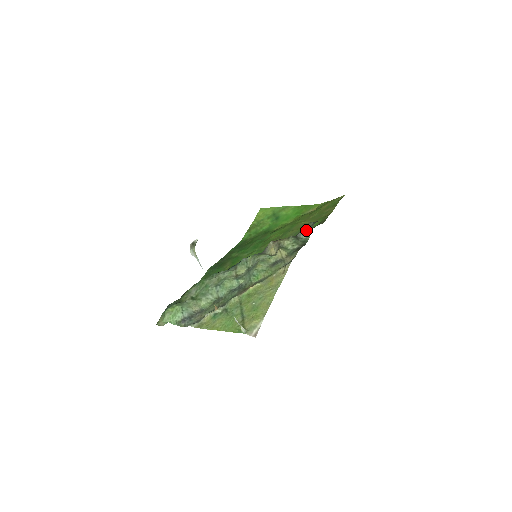
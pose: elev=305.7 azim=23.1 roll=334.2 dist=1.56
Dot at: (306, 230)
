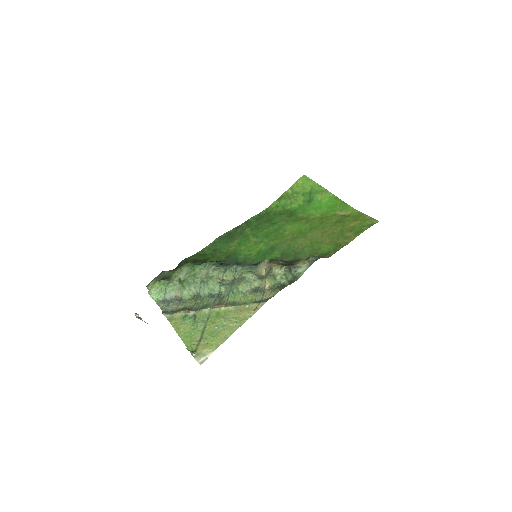
Dot at: (303, 265)
